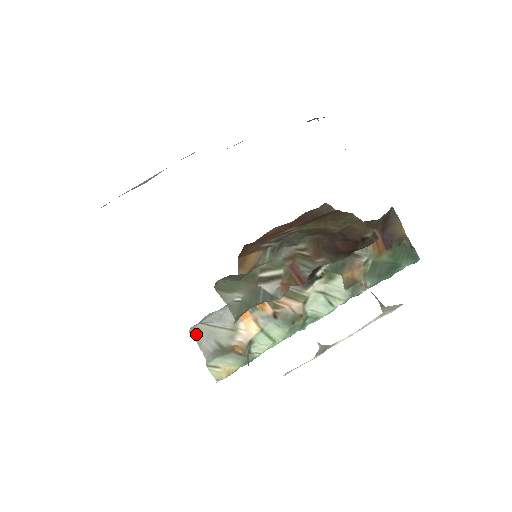
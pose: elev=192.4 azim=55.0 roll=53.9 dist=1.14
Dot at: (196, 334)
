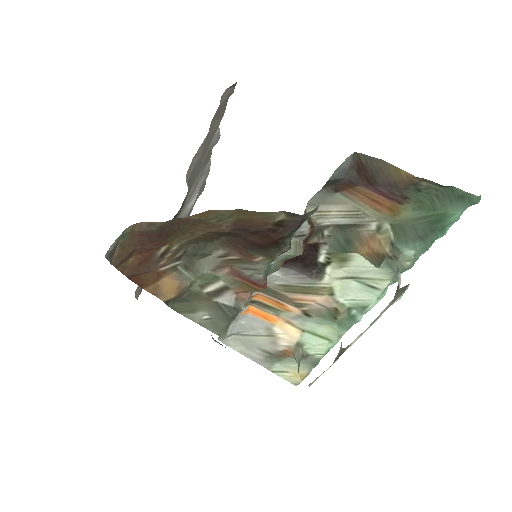
Dot at: (235, 345)
